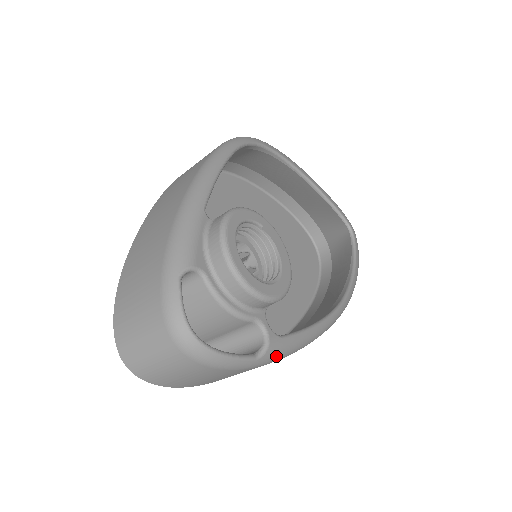
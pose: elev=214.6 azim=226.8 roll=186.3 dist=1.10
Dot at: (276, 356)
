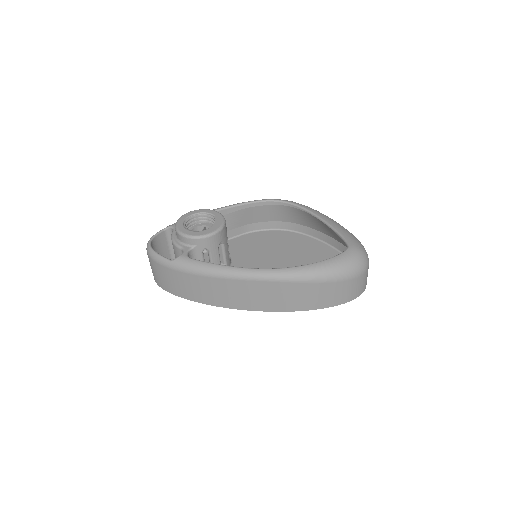
Dot at: (183, 266)
